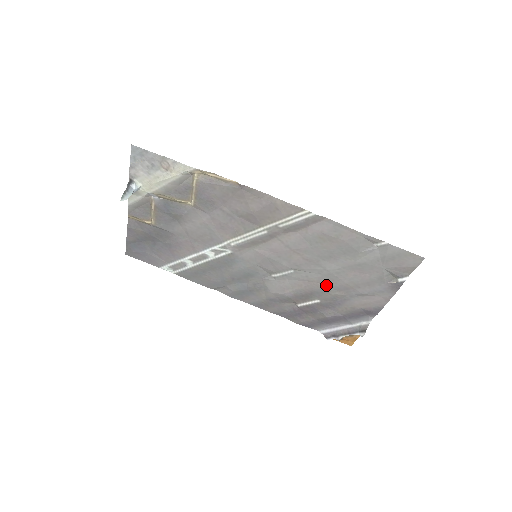
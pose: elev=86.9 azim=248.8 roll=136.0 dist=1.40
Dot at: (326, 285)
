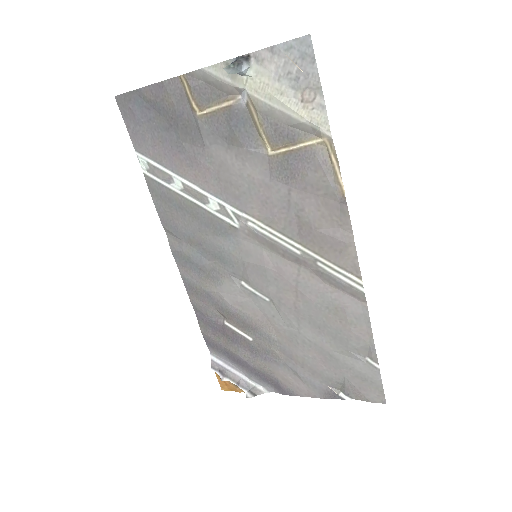
Dot at: (278, 338)
